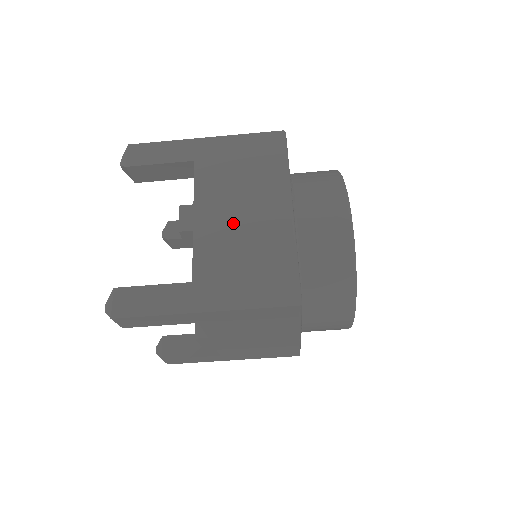
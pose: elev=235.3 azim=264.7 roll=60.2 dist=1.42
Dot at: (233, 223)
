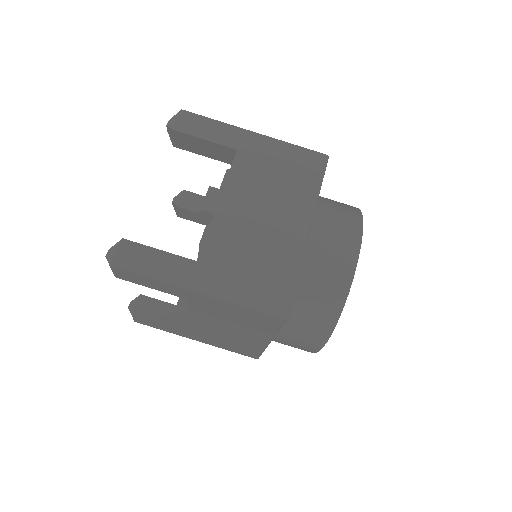
Dot at: occluded
